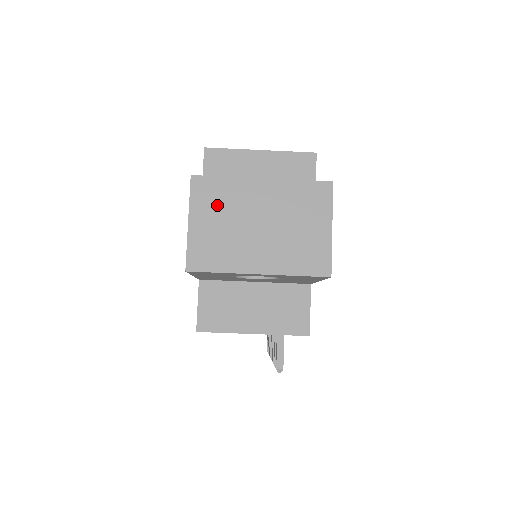
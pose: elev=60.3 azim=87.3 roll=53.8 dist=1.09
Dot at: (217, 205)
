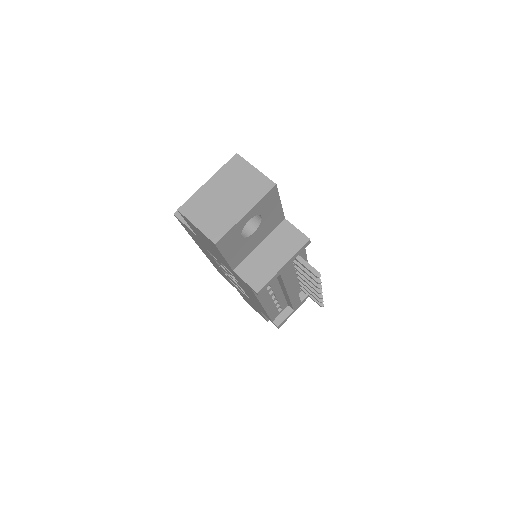
Dot at: (200, 209)
